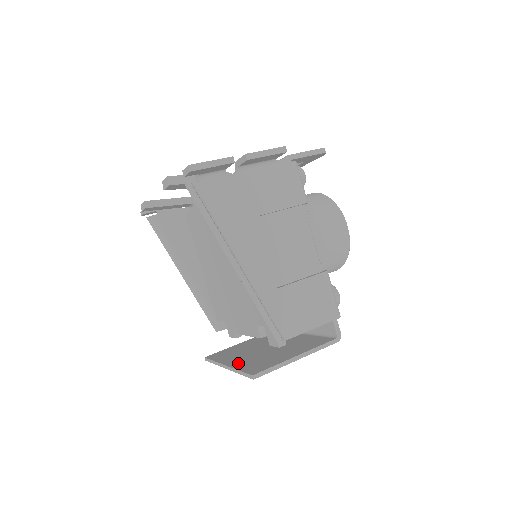
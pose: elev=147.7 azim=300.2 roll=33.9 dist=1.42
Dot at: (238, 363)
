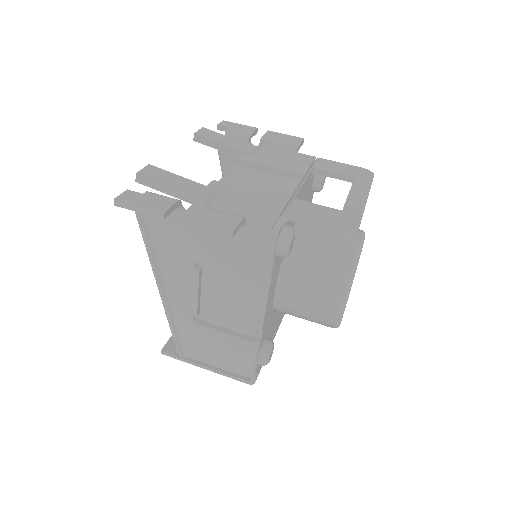
Dot at: occluded
